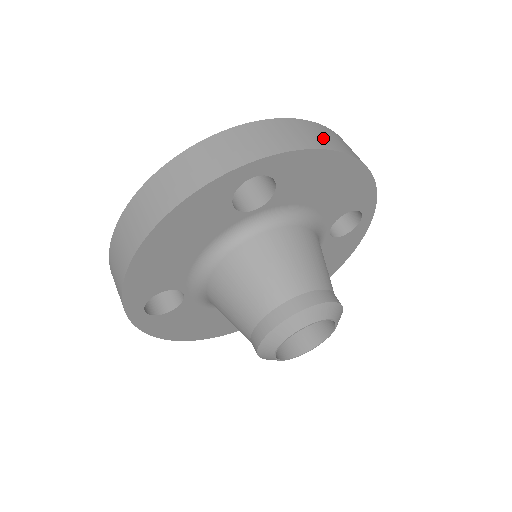
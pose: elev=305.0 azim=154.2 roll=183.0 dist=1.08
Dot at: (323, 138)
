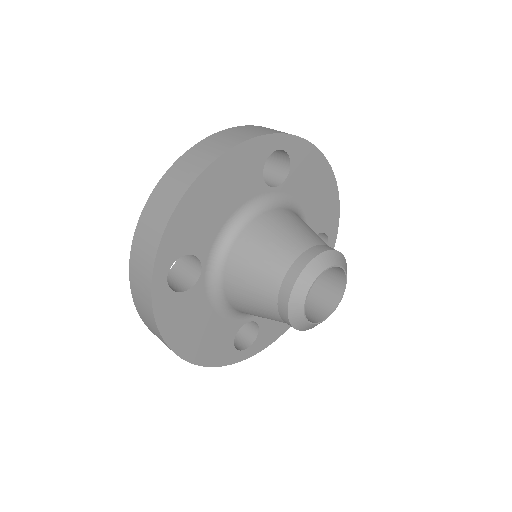
Dot at: occluded
